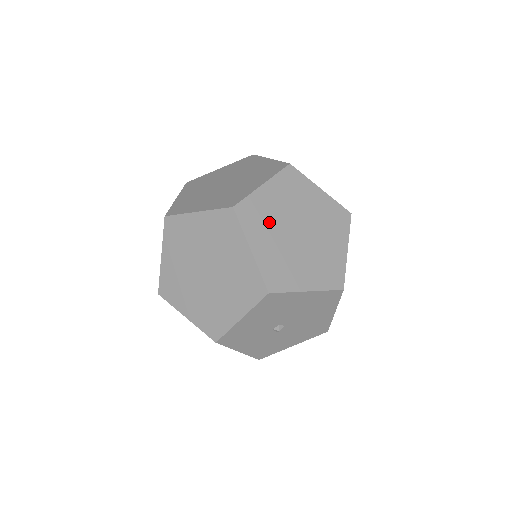
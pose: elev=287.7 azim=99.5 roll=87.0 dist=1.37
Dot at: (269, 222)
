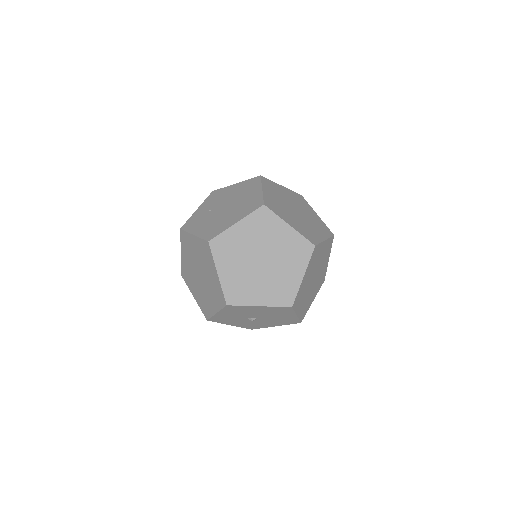
Dot at: (236, 253)
